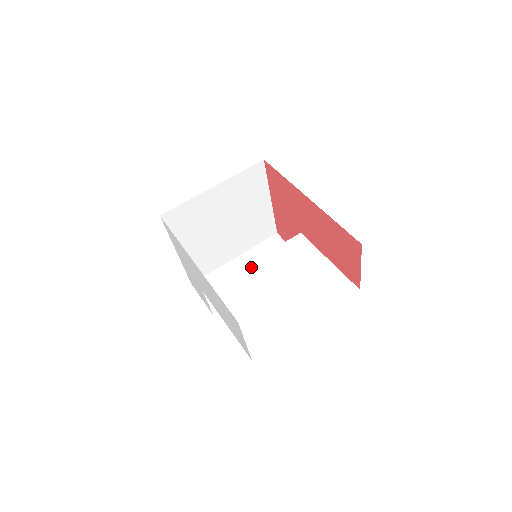
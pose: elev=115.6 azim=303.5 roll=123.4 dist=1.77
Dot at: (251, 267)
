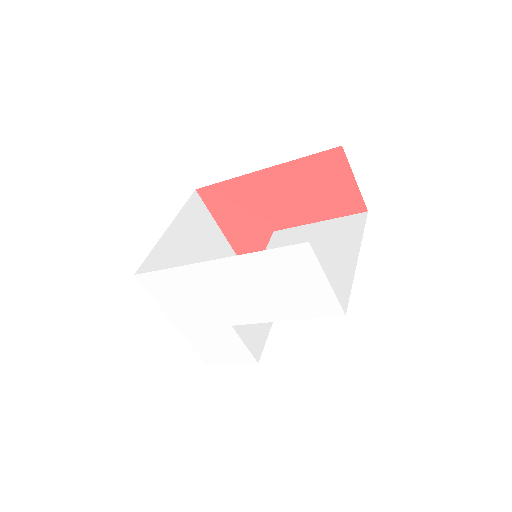
Dot at: occluded
